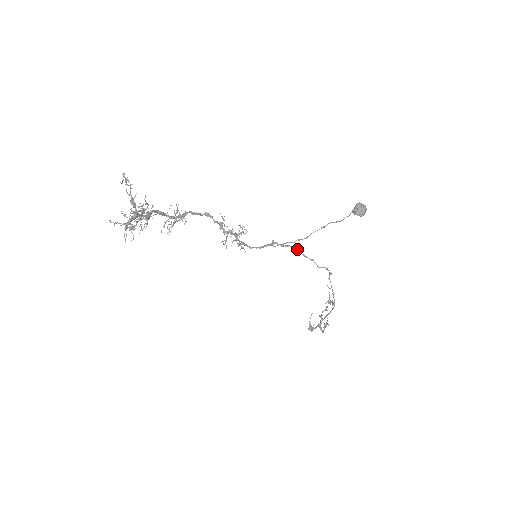
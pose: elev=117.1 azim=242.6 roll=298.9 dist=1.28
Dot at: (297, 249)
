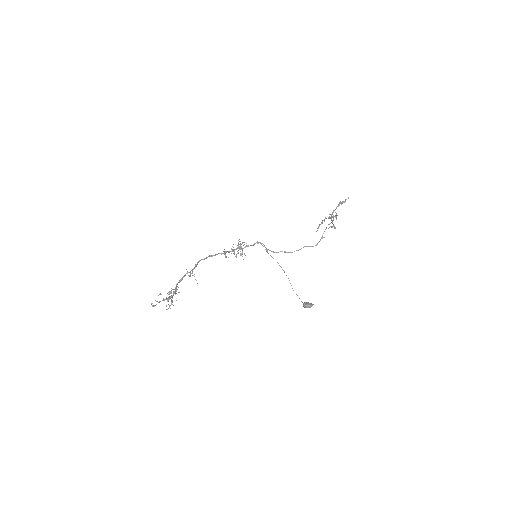
Dot at: occluded
